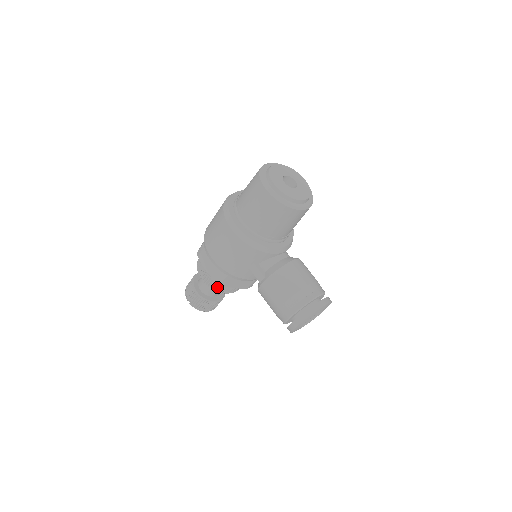
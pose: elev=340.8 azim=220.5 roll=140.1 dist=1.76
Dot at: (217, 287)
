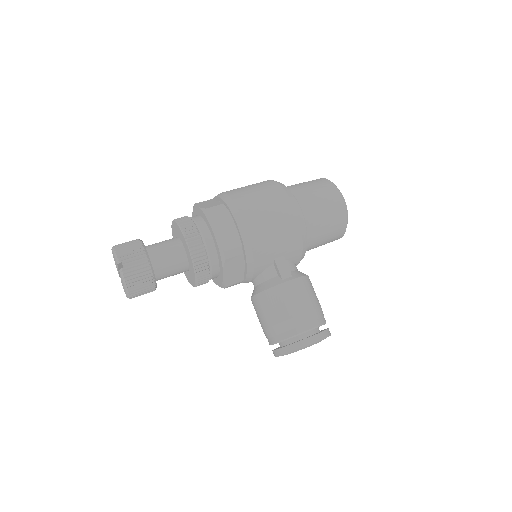
Dot at: (201, 264)
